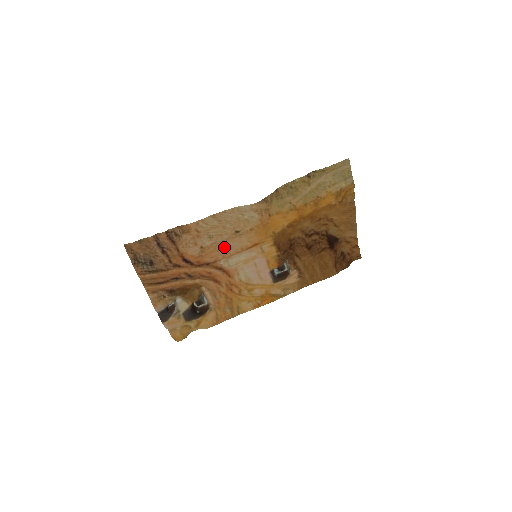
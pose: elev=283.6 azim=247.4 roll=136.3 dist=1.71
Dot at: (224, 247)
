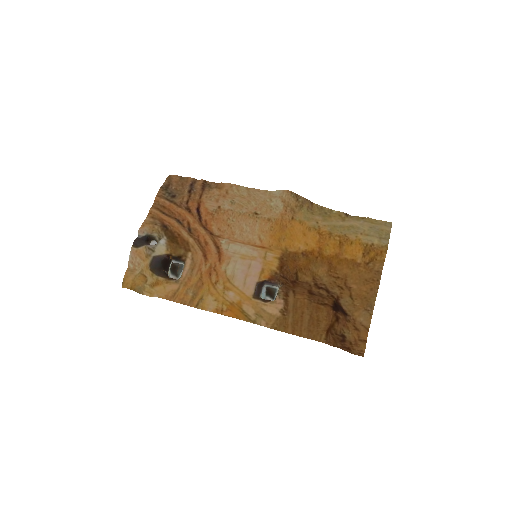
Dot at: (236, 226)
